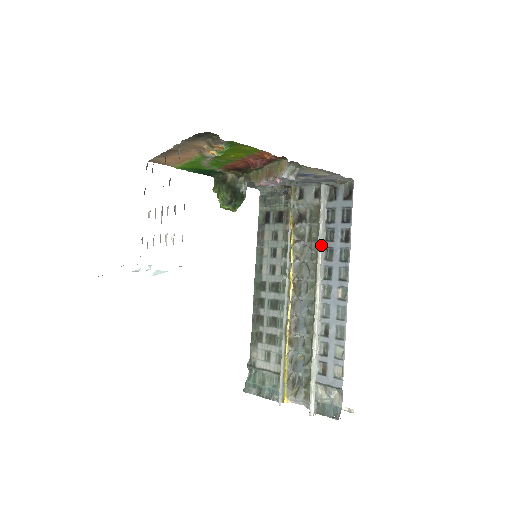
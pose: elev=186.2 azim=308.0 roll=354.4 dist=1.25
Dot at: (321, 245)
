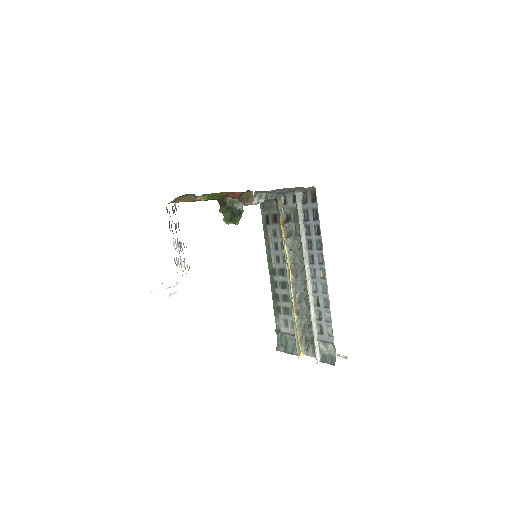
Dot at: (303, 239)
